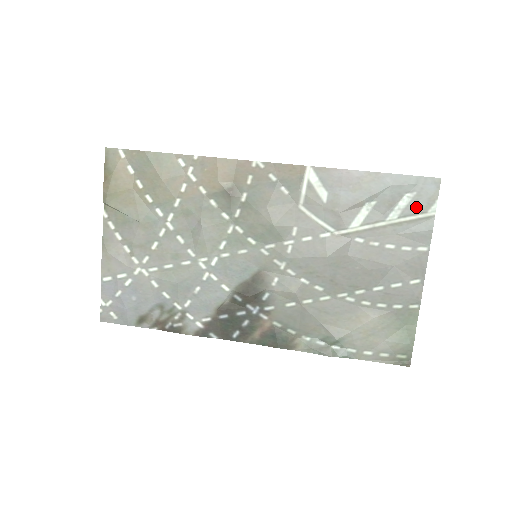
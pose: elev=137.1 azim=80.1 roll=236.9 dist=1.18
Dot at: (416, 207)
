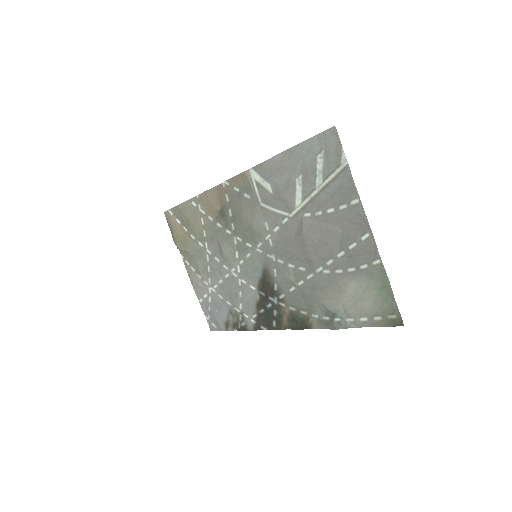
Dot at: (330, 164)
